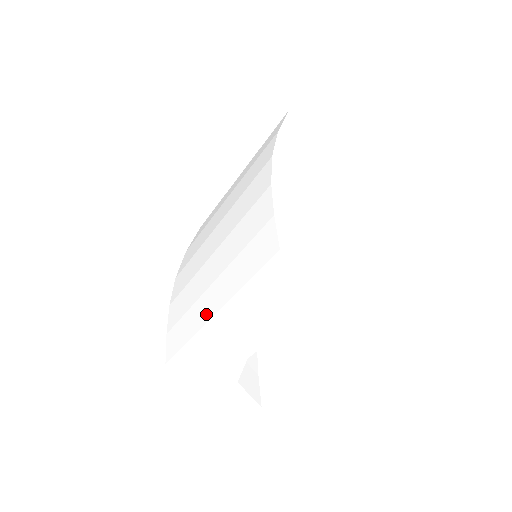
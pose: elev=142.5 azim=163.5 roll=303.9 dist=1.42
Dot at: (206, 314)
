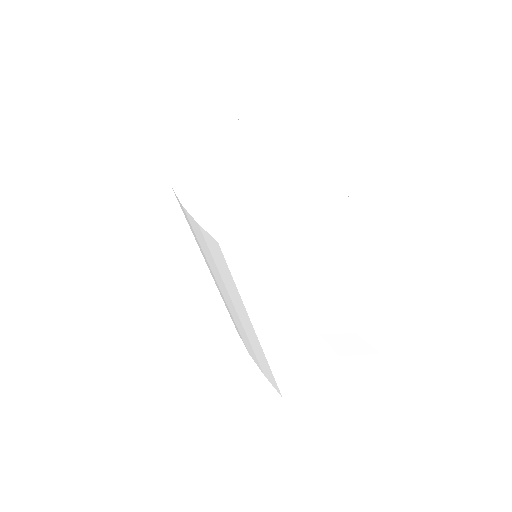
Dot at: (254, 336)
